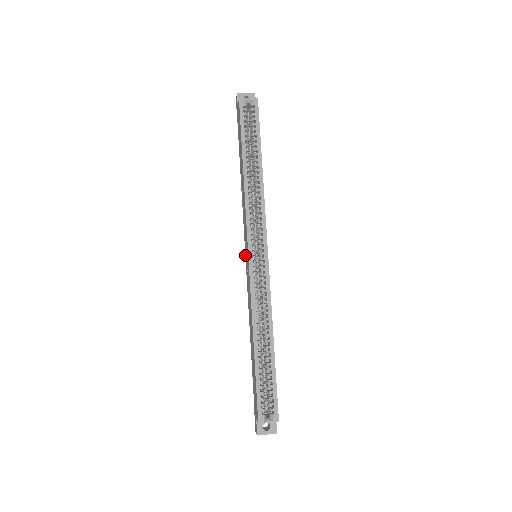
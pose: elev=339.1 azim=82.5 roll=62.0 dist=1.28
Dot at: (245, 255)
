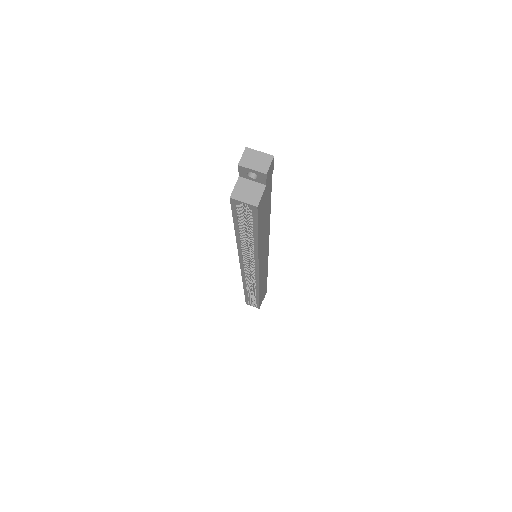
Dot at: occluded
